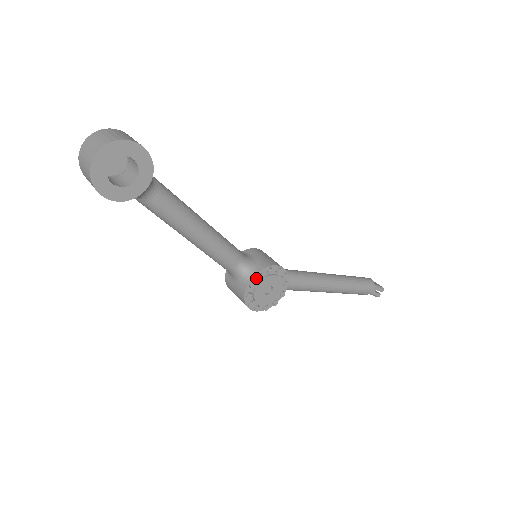
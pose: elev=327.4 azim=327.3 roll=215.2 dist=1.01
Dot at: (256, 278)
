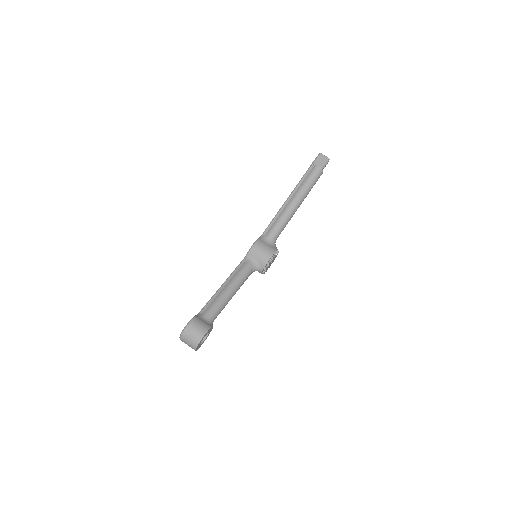
Dot at: (264, 269)
